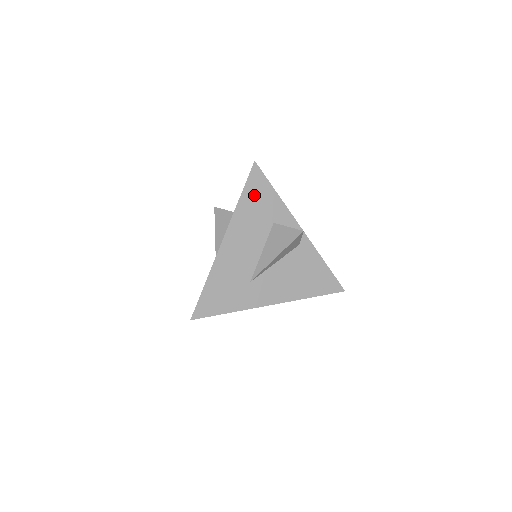
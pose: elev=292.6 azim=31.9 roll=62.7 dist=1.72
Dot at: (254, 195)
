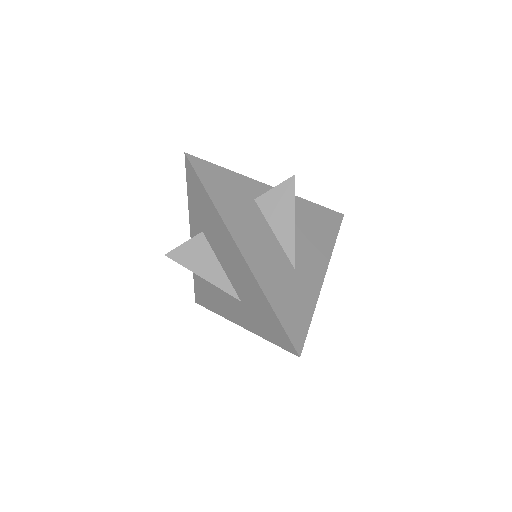
Dot at: (217, 186)
